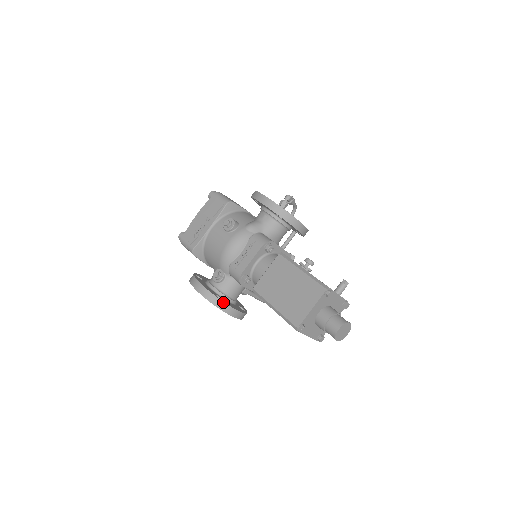
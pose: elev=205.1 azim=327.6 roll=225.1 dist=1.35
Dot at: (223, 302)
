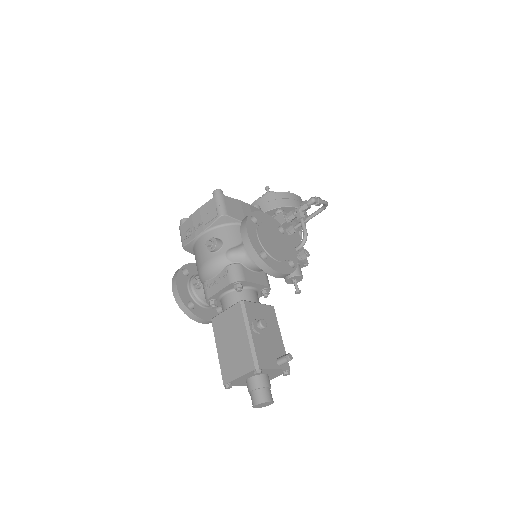
Dot at: (191, 312)
